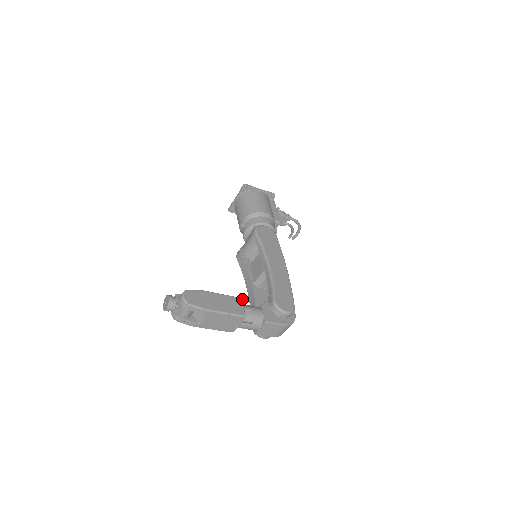
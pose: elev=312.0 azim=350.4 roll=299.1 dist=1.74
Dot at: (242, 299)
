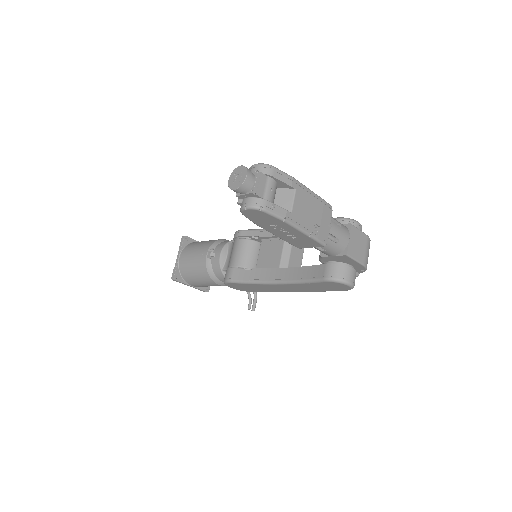
Dot at: occluded
